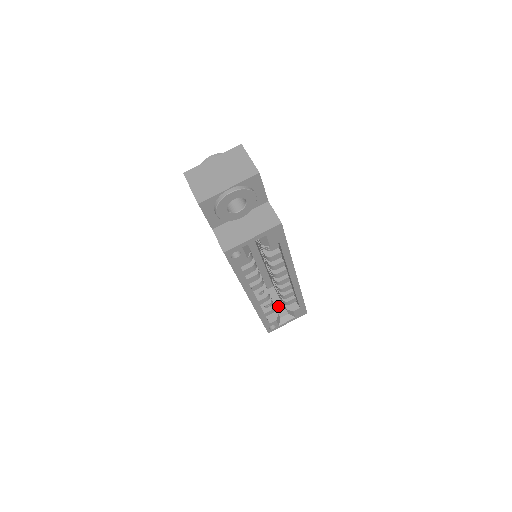
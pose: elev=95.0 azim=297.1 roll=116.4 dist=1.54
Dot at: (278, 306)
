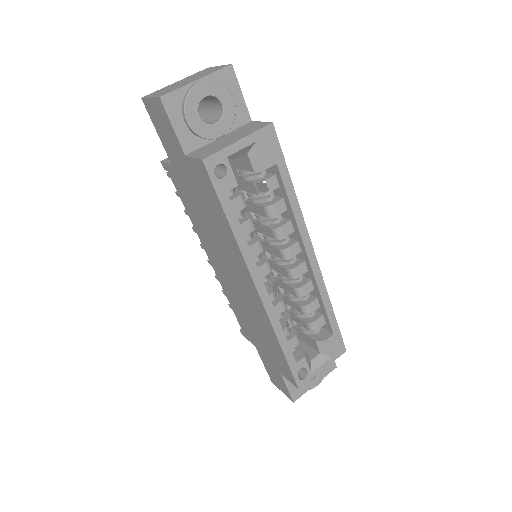
Dot at: occluded
